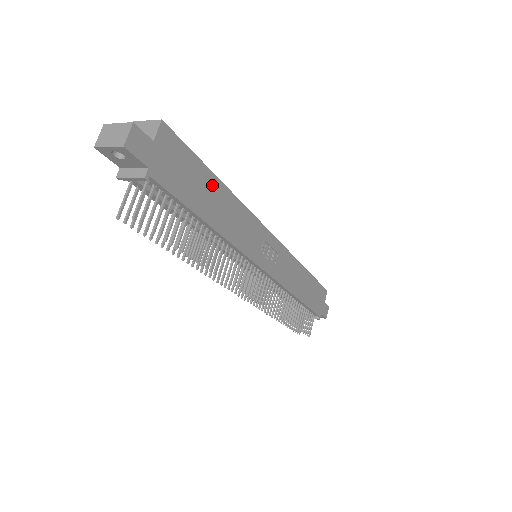
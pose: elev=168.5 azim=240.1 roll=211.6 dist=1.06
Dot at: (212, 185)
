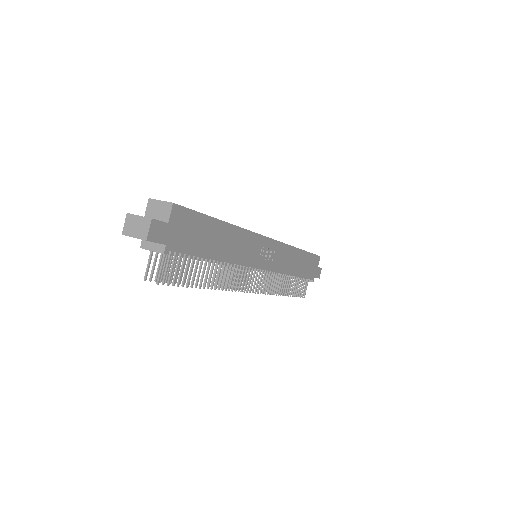
Dot at: (216, 229)
